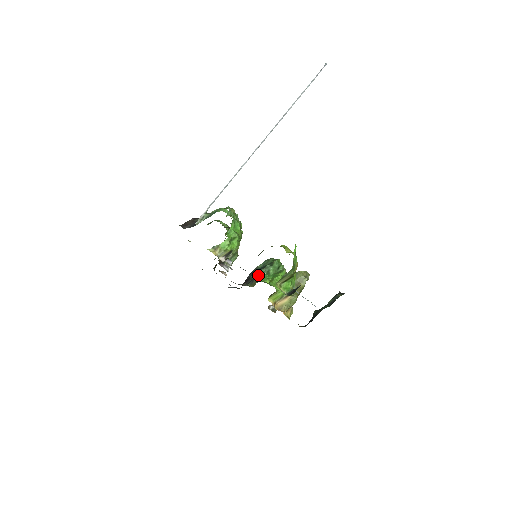
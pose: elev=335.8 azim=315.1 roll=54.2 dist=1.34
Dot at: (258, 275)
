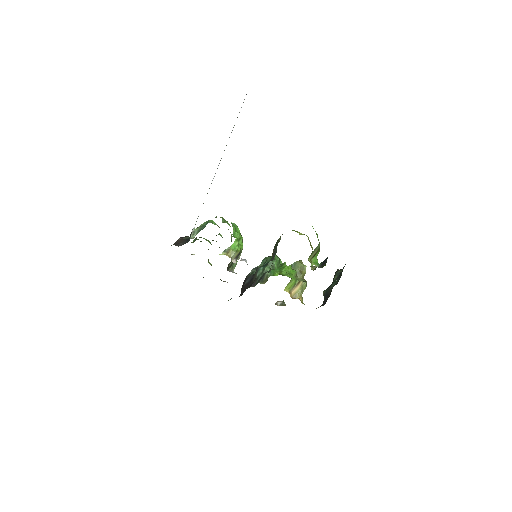
Dot at: (264, 272)
